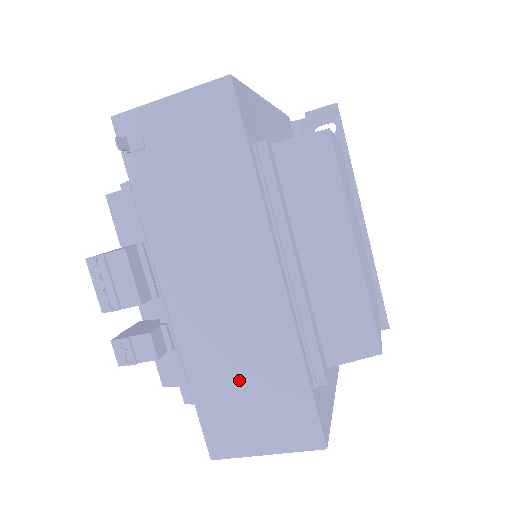
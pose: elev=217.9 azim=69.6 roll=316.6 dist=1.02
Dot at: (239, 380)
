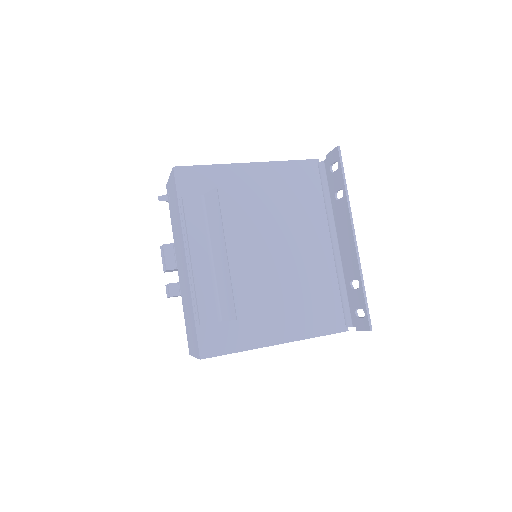
Dot at: (188, 315)
